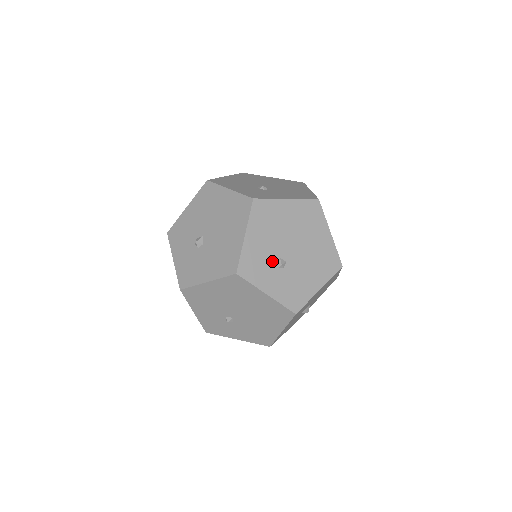
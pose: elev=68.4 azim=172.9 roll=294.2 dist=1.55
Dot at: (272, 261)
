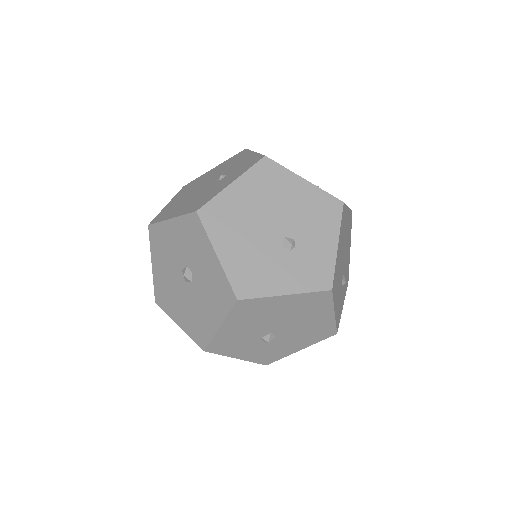
Dot at: (341, 290)
